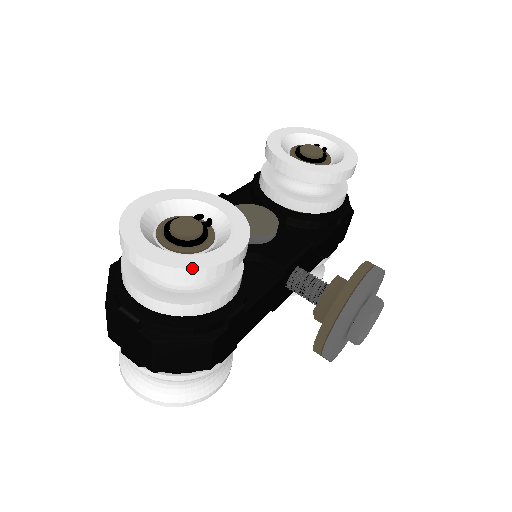
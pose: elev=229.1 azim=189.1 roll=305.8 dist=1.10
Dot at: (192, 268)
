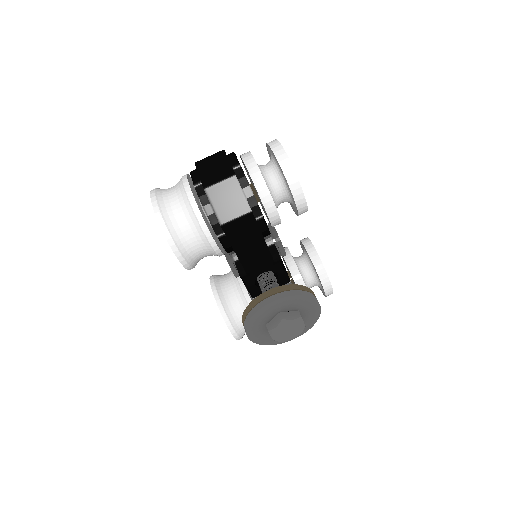
Dot at: occluded
